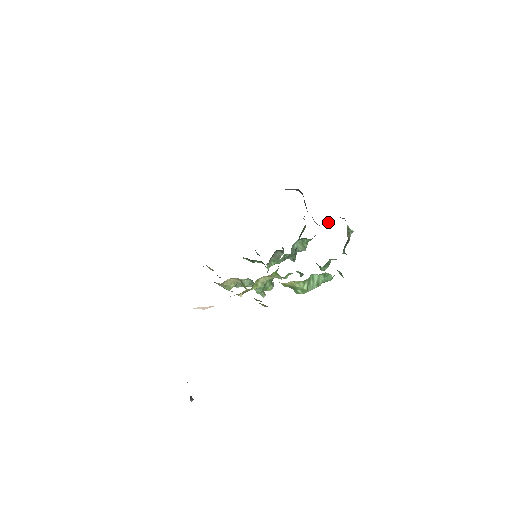
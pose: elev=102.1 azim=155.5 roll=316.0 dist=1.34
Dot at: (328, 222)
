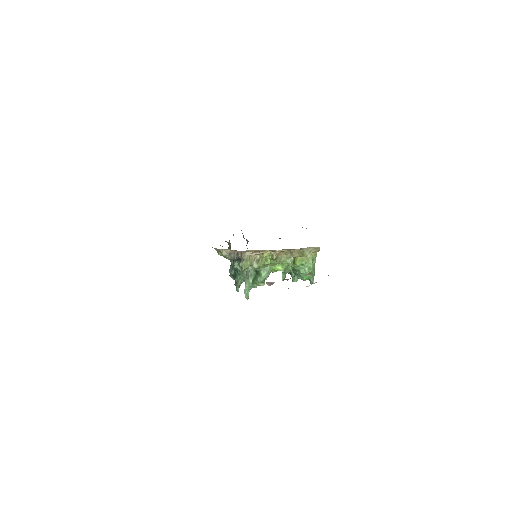
Dot at: occluded
